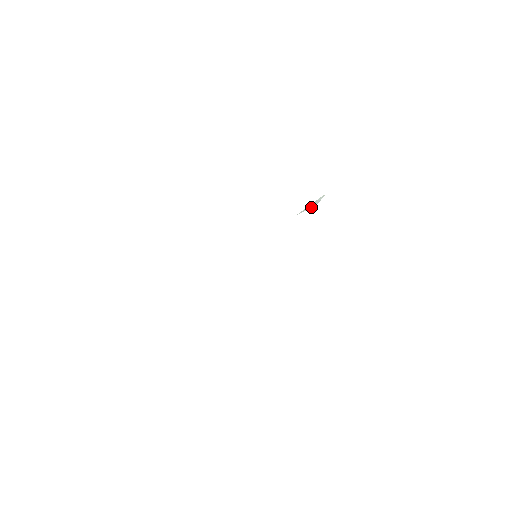
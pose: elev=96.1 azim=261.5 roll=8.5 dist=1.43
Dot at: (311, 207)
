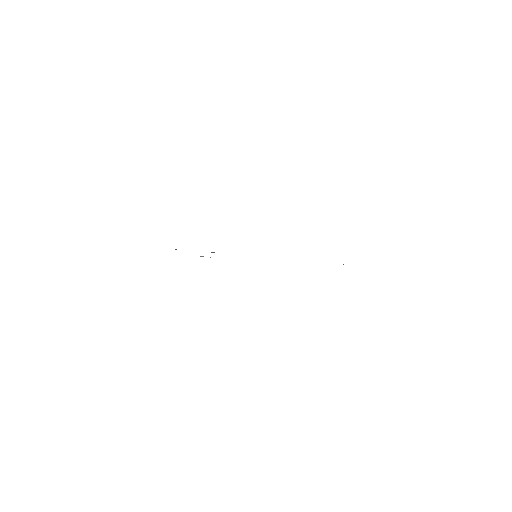
Dot at: occluded
